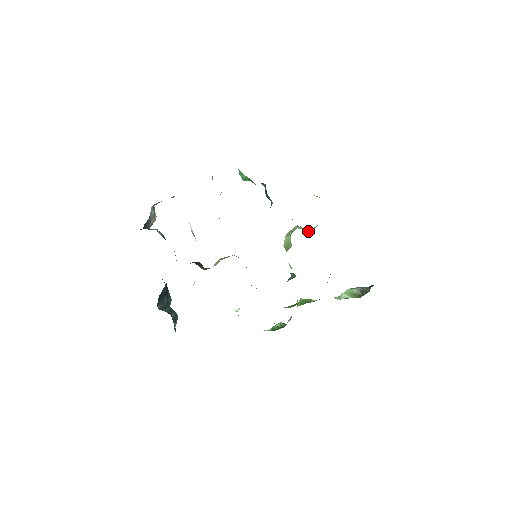
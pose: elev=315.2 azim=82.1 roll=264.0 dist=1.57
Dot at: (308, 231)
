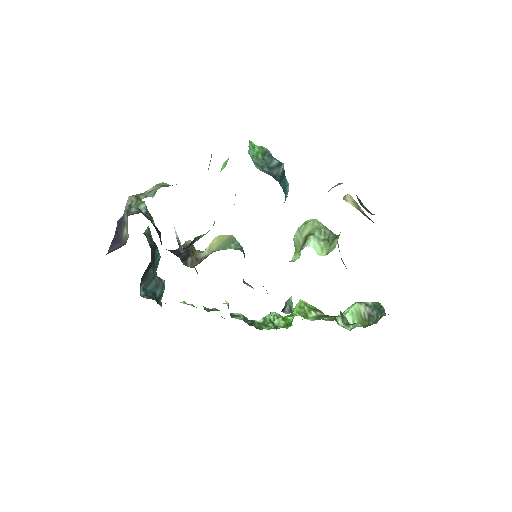
Dot at: (323, 251)
